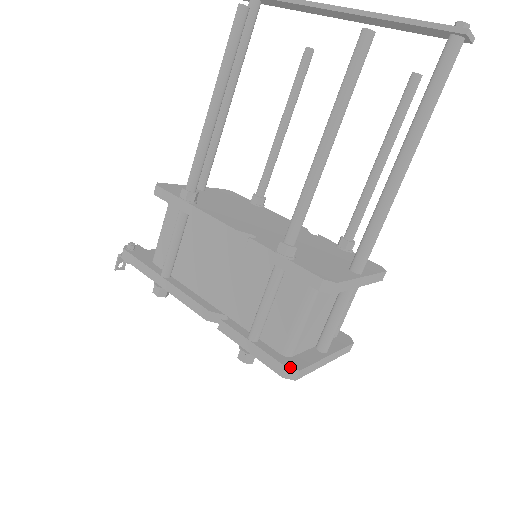
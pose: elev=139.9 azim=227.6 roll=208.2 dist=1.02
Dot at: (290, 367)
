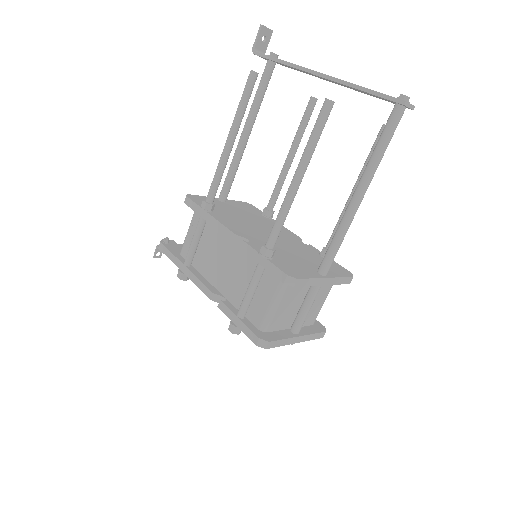
Dot at: (262, 338)
